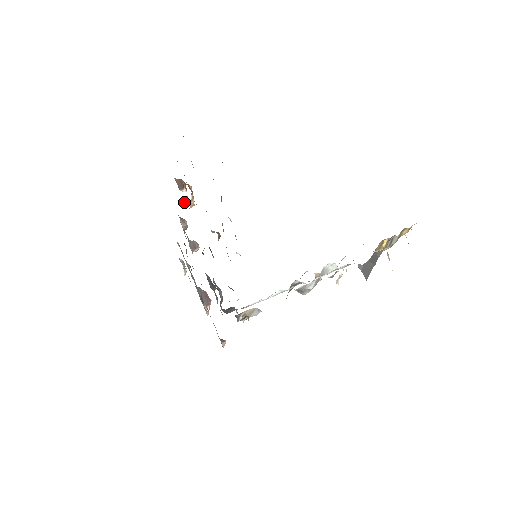
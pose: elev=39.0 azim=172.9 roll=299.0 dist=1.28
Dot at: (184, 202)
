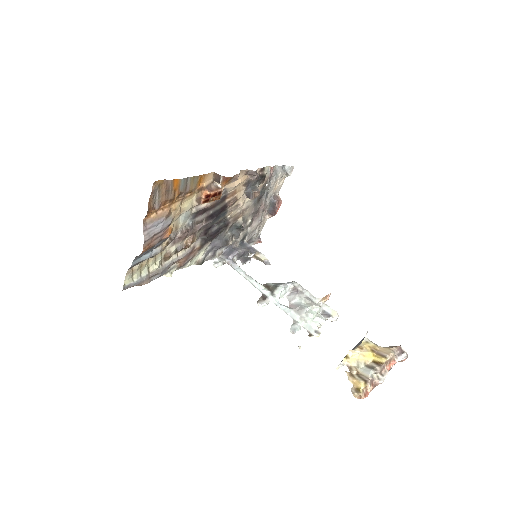
Dot at: occluded
